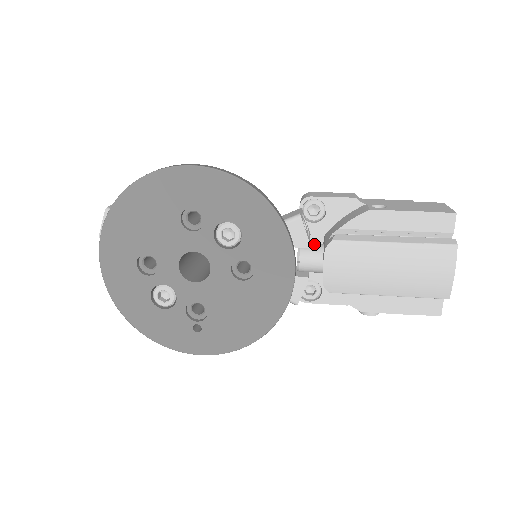
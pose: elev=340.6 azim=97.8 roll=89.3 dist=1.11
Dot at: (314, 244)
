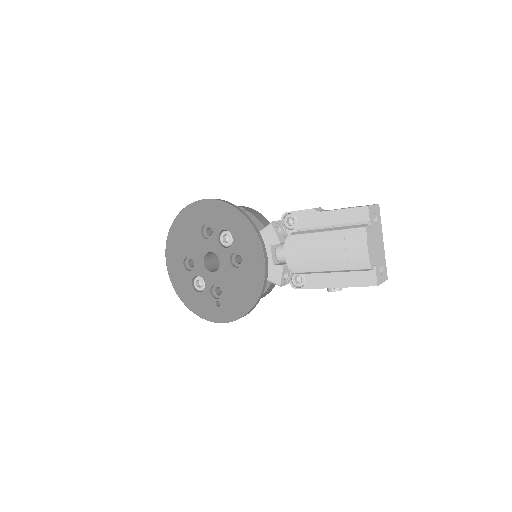
Dot at: occluded
